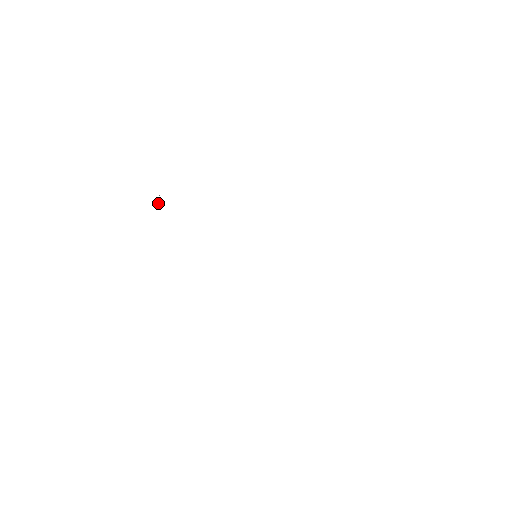
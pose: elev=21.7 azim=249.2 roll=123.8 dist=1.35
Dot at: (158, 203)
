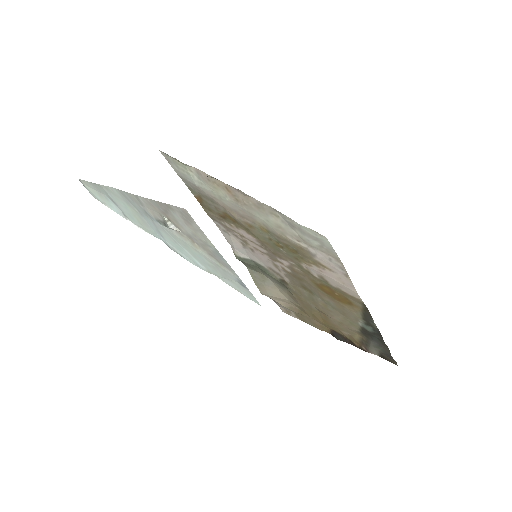
Dot at: occluded
